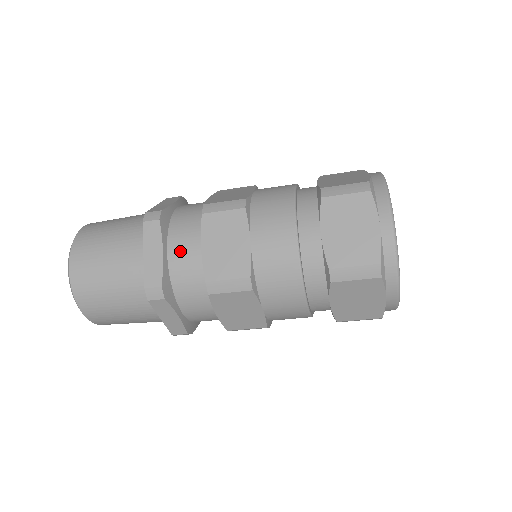
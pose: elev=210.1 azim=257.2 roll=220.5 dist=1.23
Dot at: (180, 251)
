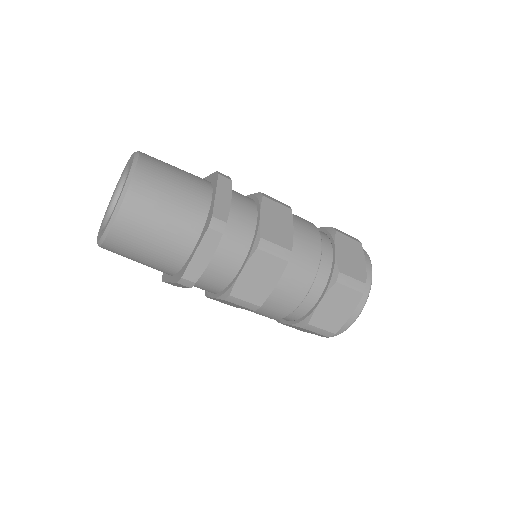
Dot at: (223, 262)
